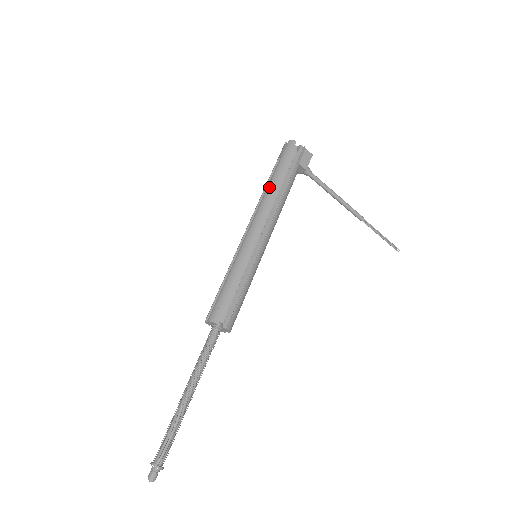
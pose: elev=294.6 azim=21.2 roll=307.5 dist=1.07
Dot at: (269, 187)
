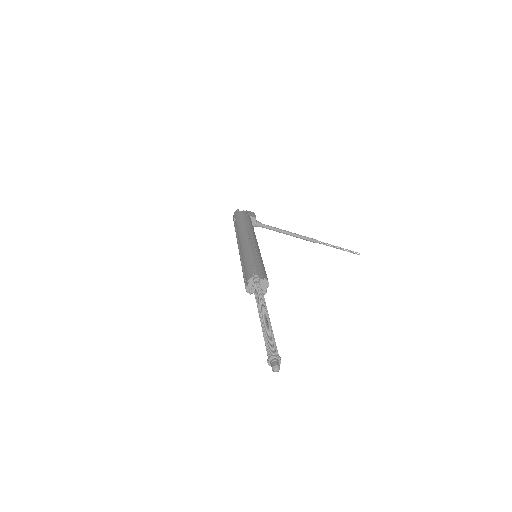
Dot at: (238, 227)
